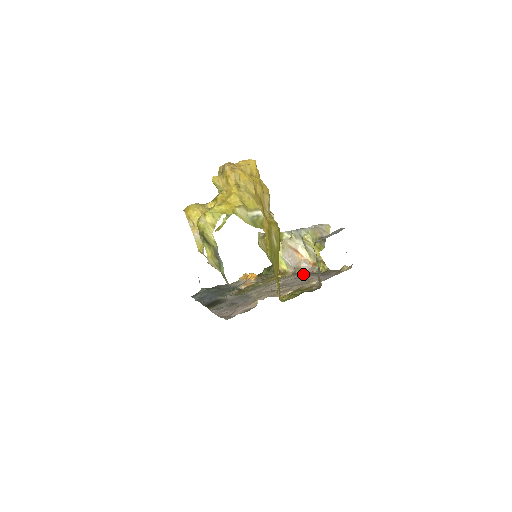
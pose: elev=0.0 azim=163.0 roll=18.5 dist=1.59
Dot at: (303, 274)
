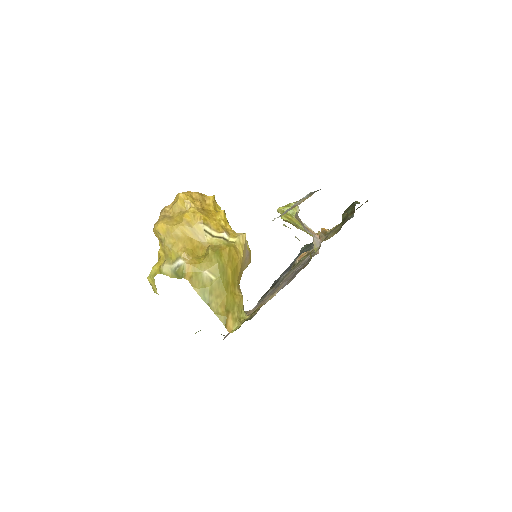
Dot at: occluded
